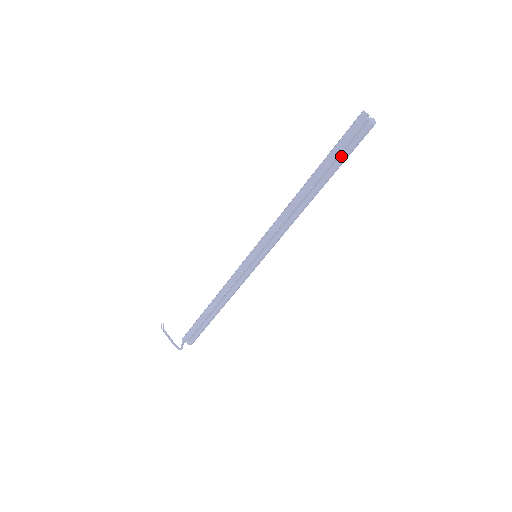
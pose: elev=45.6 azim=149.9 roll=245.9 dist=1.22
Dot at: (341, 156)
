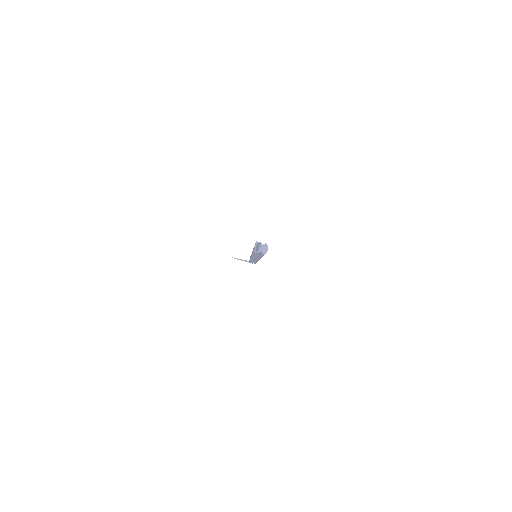
Dot at: (261, 255)
